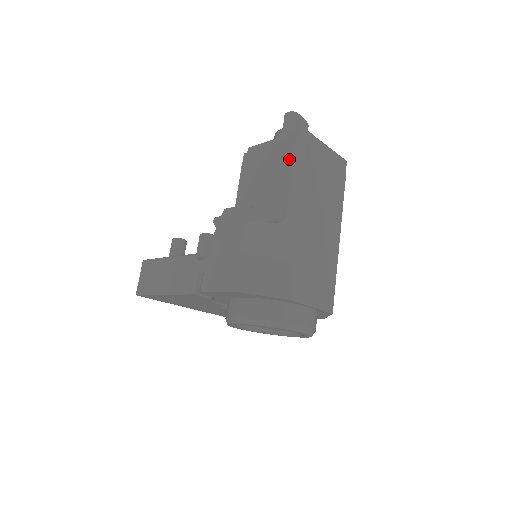
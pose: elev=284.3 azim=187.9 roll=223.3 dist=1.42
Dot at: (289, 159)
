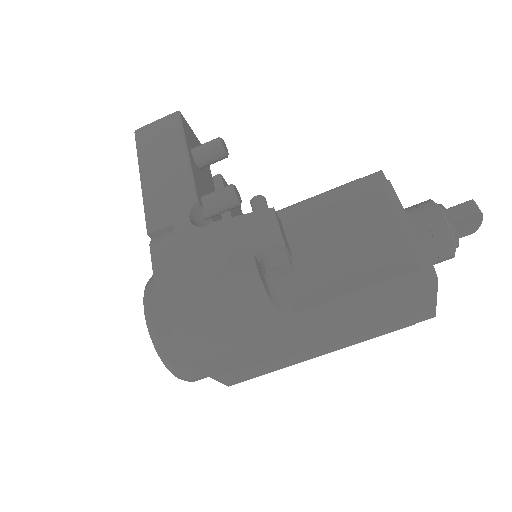
Dot at: (380, 273)
